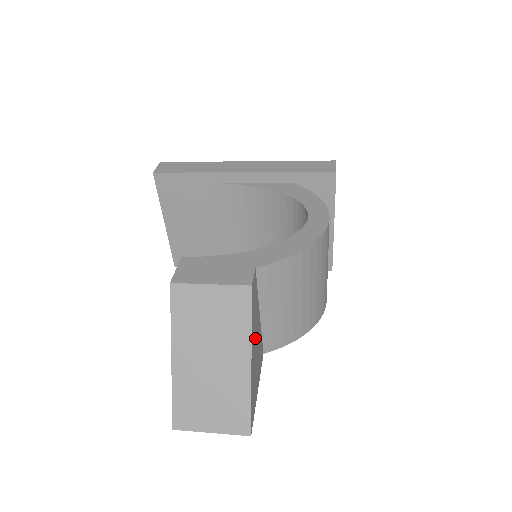
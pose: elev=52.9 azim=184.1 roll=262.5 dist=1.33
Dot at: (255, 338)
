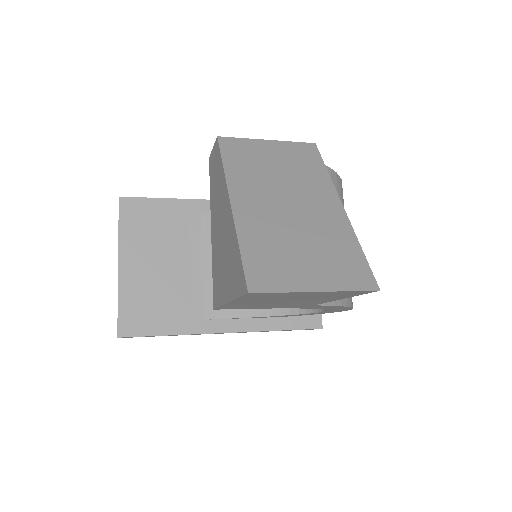
Dot at: occluded
